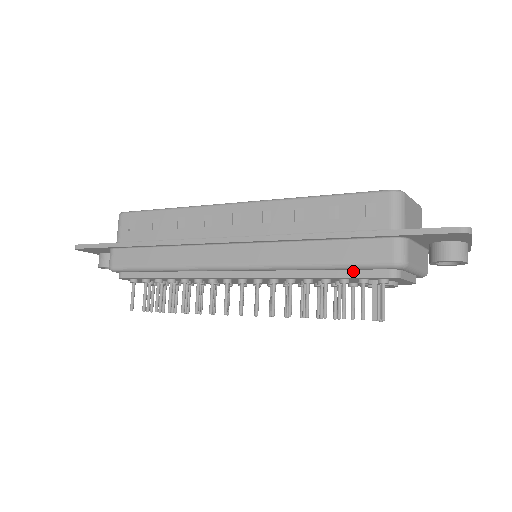
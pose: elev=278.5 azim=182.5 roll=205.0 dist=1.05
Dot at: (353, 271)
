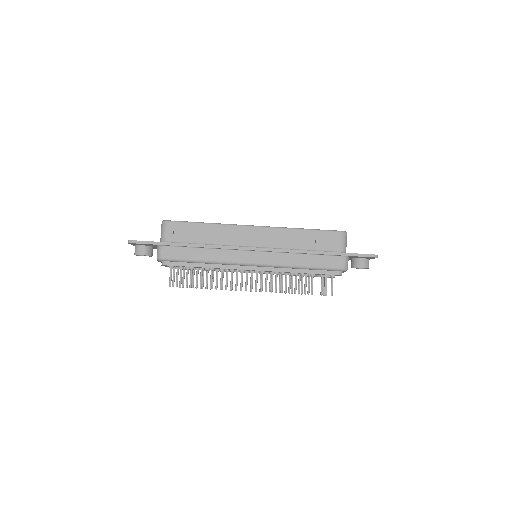
Dot at: (320, 271)
